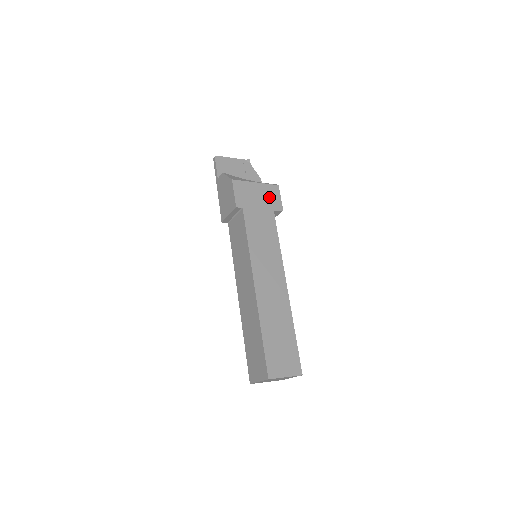
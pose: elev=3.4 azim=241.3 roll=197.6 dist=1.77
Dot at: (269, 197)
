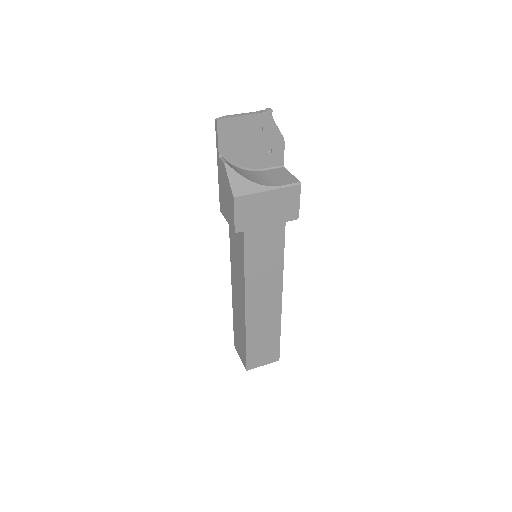
Dot at: (283, 206)
